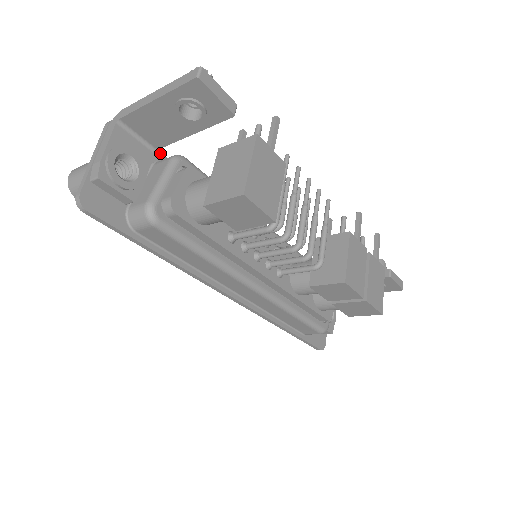
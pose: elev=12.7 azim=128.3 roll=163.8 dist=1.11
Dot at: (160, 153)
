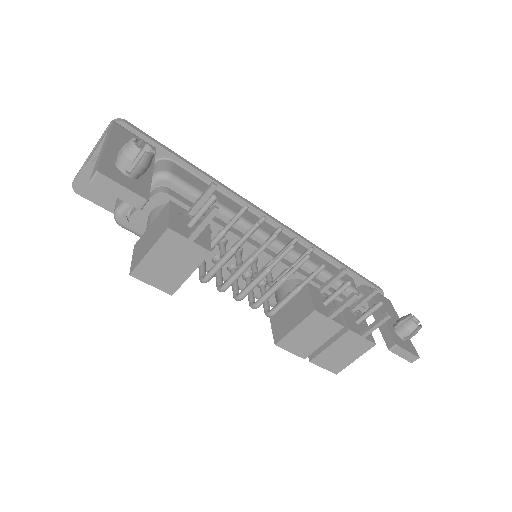
Dot at: (167, 151)
